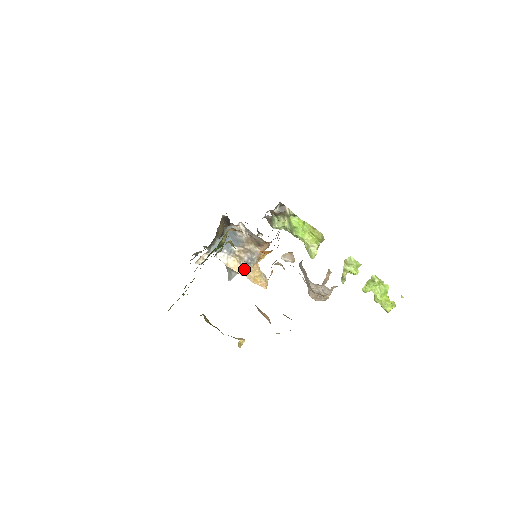
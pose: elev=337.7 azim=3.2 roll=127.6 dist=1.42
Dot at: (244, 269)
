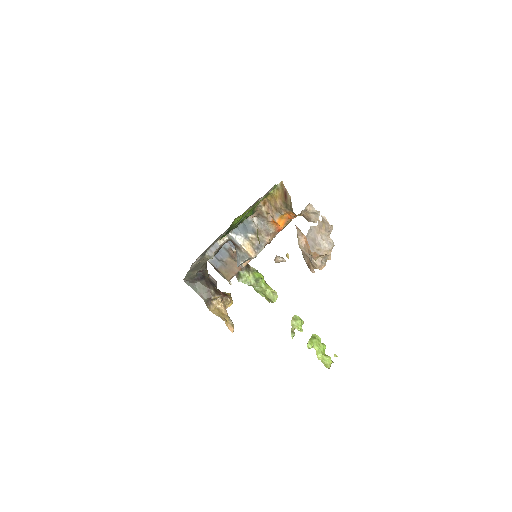
Dot at: (255, 252)
